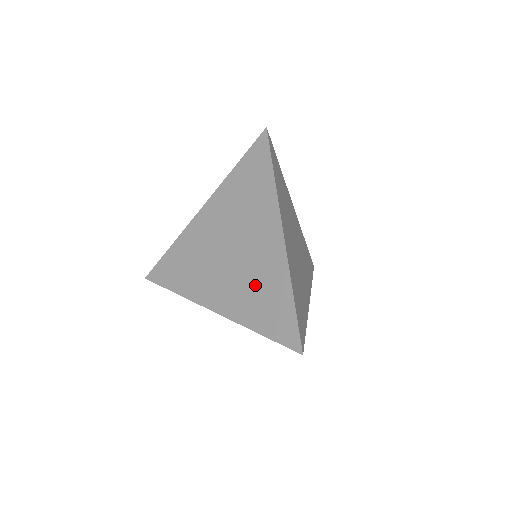
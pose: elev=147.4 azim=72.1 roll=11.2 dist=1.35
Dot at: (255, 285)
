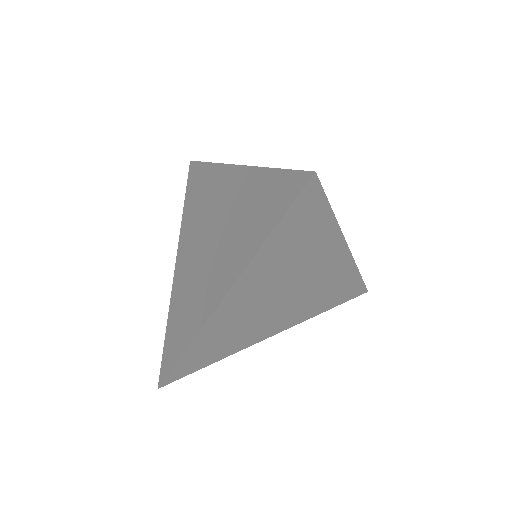
Dot at: (190, 296)
